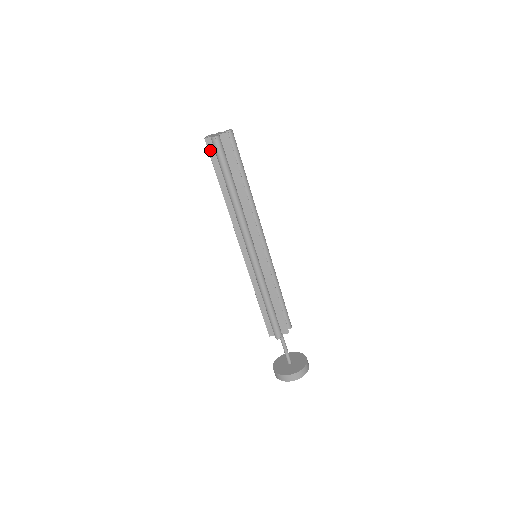
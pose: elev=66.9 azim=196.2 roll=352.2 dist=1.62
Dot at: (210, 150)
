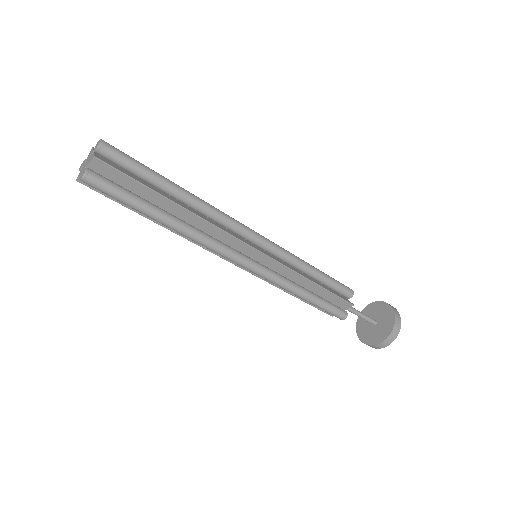
Dot at: (96, 189)
